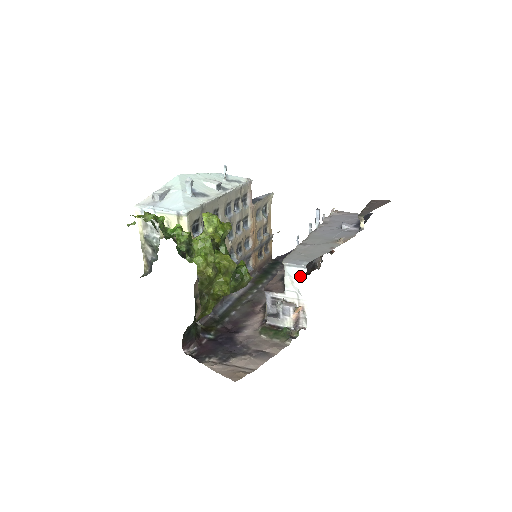
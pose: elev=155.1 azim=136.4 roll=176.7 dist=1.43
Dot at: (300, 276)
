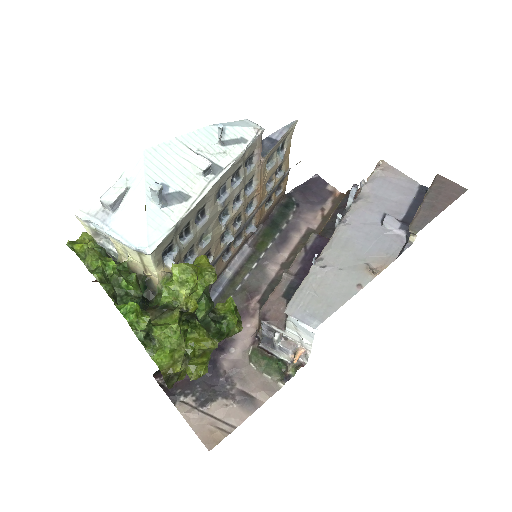
Dot at: (307, 331)
